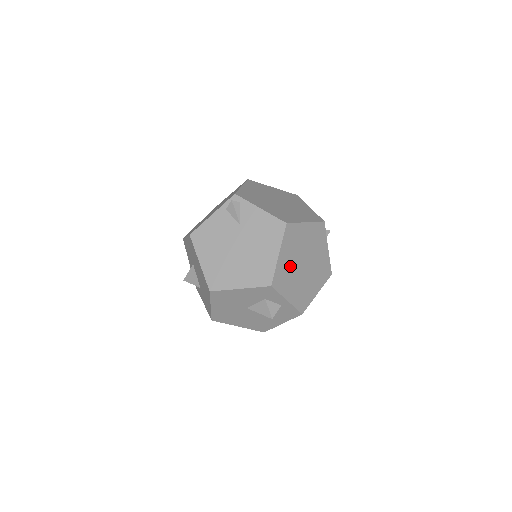
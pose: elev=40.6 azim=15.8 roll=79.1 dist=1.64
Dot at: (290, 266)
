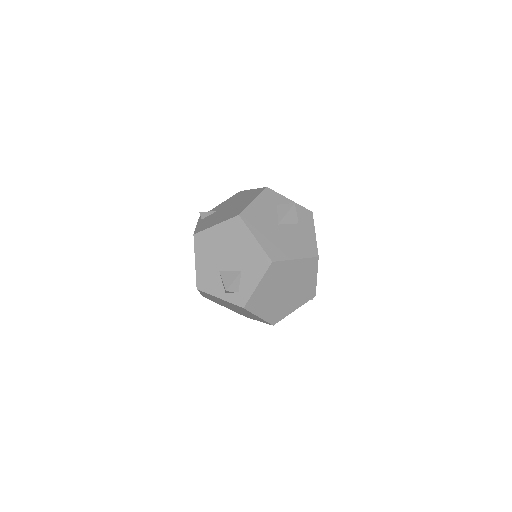
Dot at: occluded
